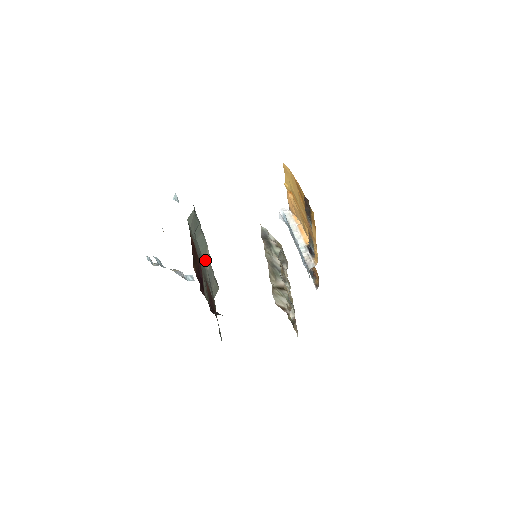
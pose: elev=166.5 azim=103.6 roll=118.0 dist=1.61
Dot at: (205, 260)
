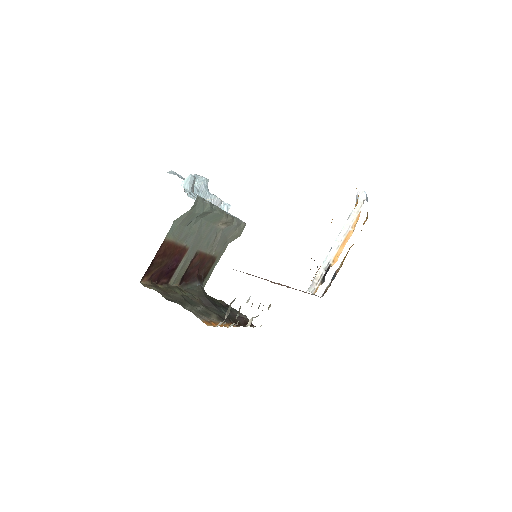
Dot at: (218, 224)
